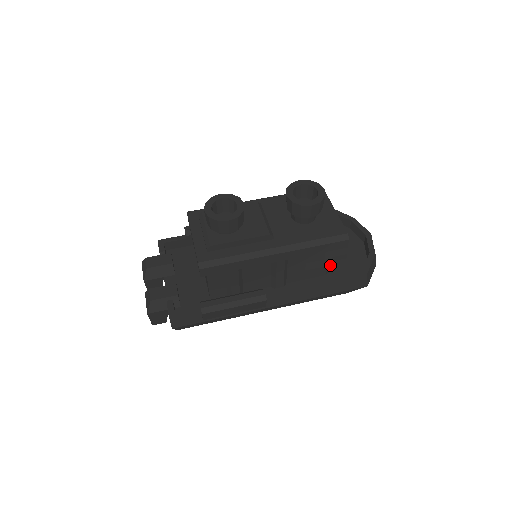
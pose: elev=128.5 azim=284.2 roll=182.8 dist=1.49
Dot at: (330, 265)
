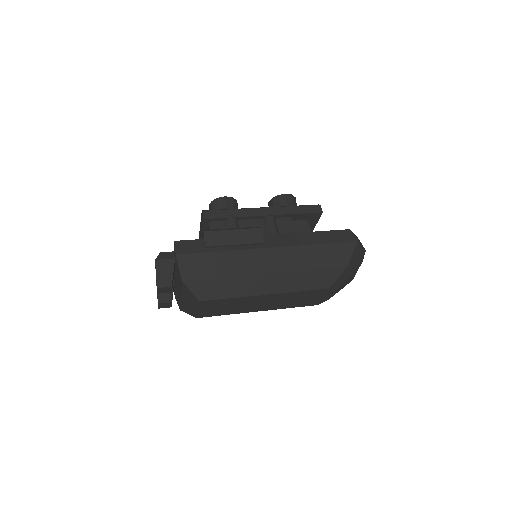
Dot at: occluded
